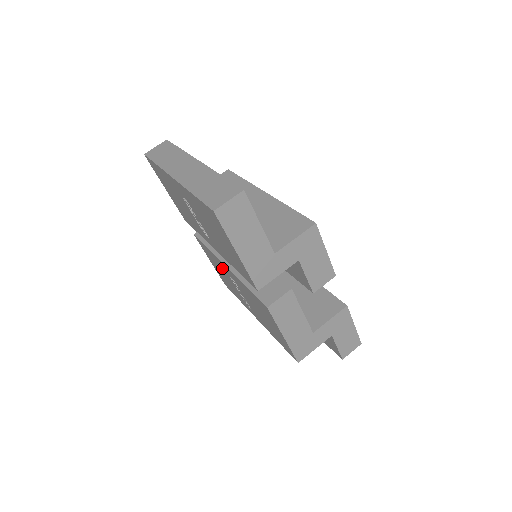
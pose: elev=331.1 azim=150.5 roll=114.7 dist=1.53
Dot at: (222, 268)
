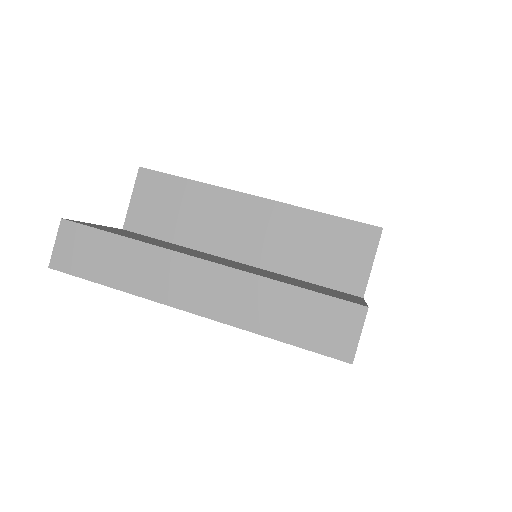
Dot at: occluded
